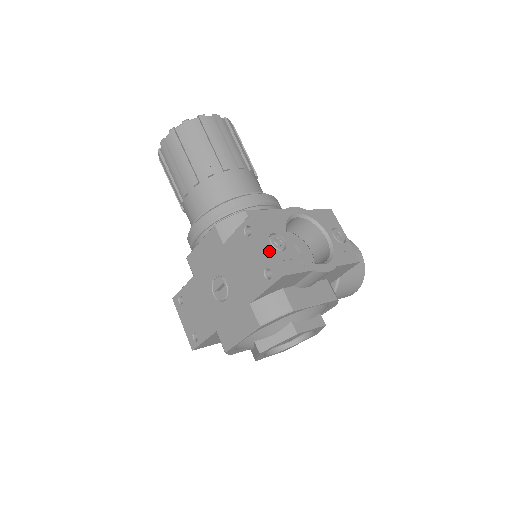
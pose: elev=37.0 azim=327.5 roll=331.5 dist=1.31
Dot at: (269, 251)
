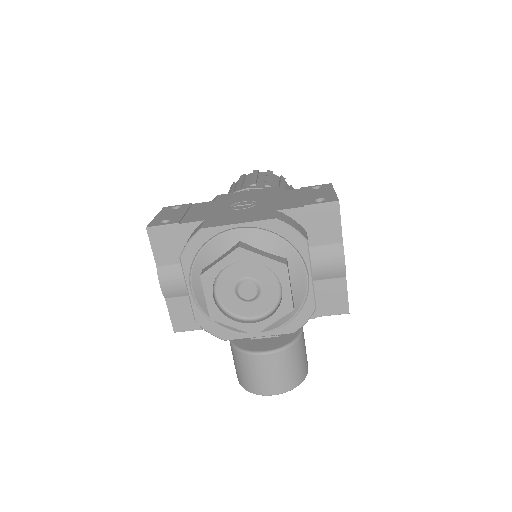
Dot at: (334, 193)
